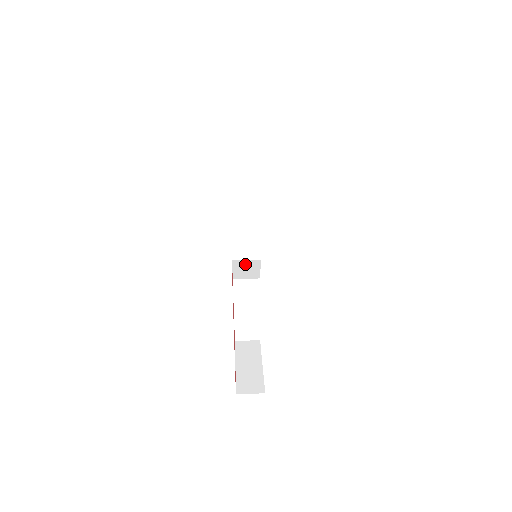
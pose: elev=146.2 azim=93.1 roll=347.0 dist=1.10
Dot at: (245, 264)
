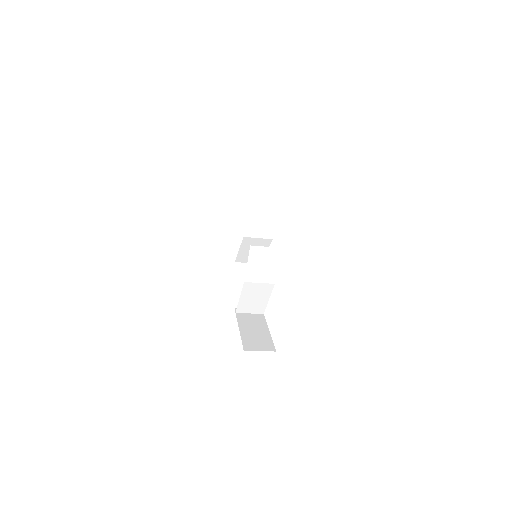
Dot at: occluded
